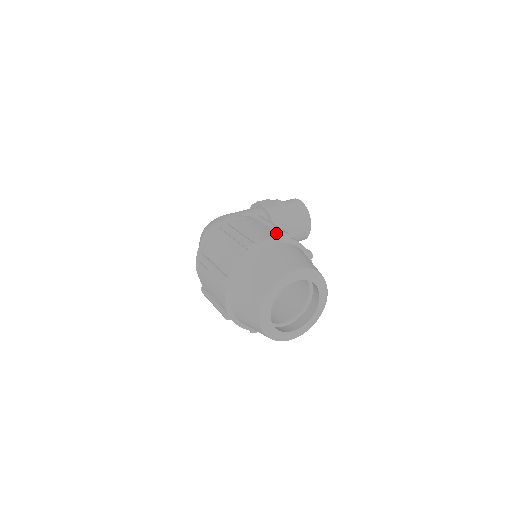
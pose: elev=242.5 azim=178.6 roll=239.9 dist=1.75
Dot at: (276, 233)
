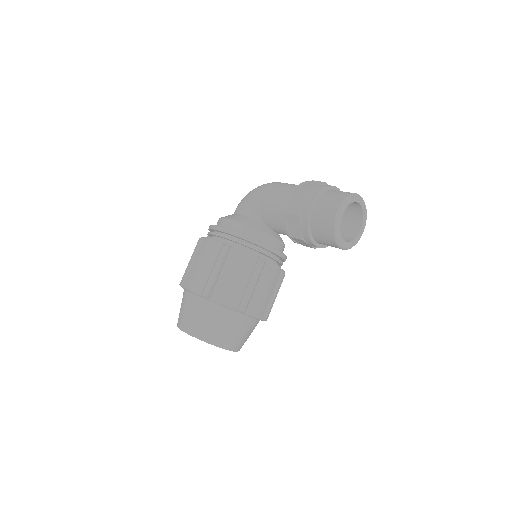
Dot at: (204, 285)
